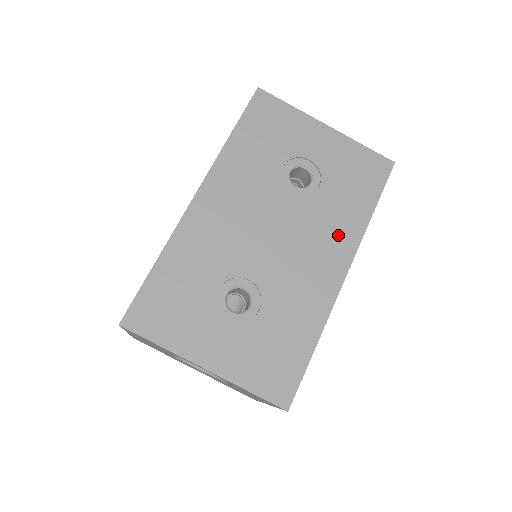
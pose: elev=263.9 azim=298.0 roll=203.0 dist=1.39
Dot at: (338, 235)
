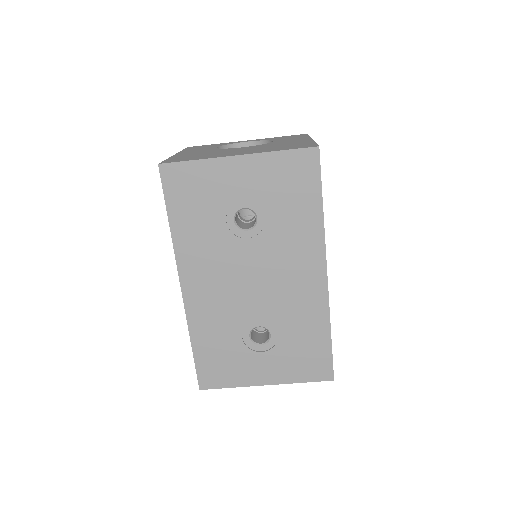
Dot at: (303, 248)
